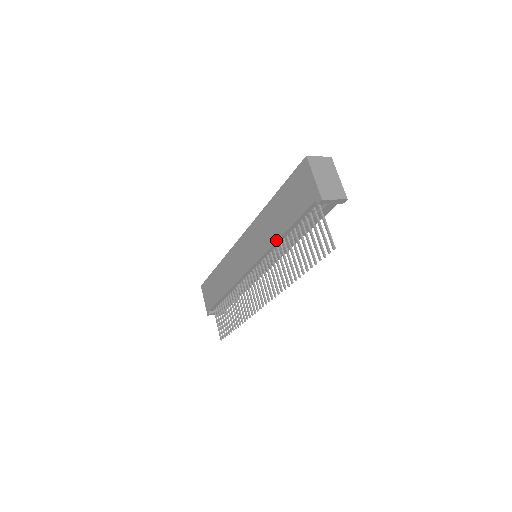
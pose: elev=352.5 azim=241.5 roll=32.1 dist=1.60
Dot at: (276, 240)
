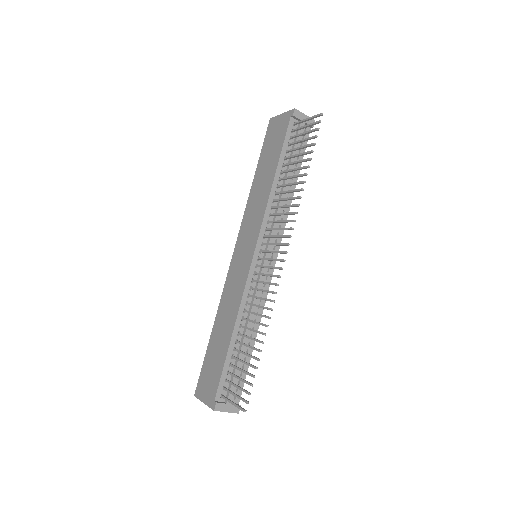
Dot at: (271, 187)
